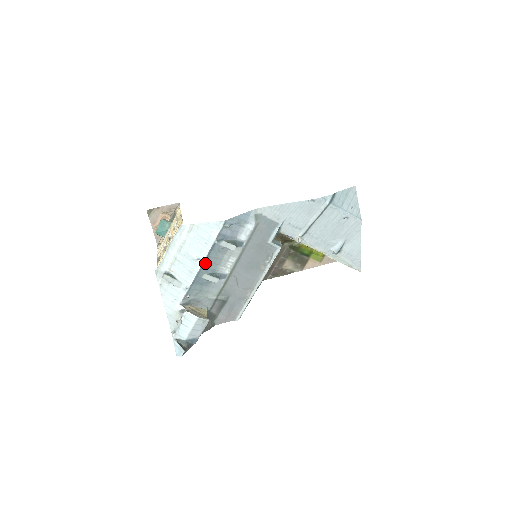
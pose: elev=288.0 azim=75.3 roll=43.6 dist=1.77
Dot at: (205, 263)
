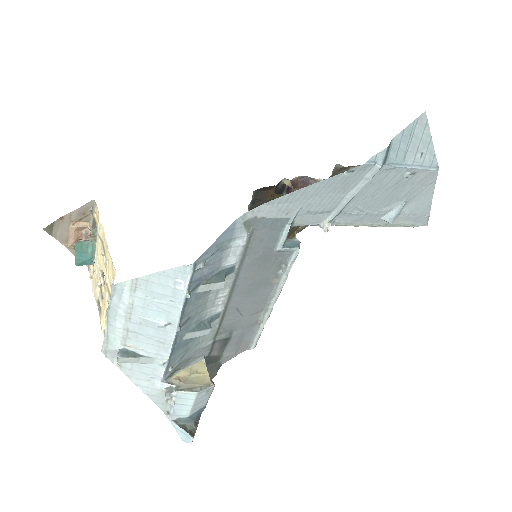
Dot at: (181, 325)
